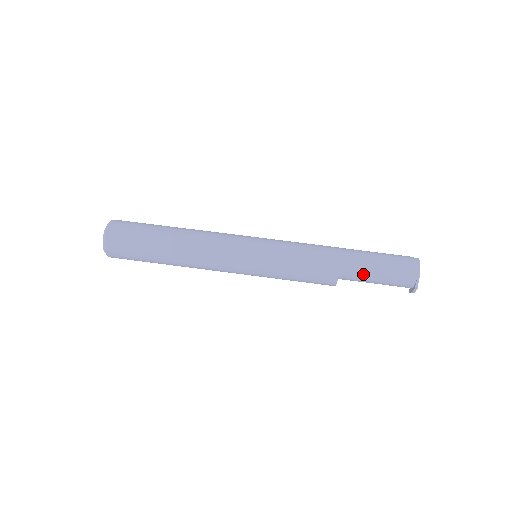
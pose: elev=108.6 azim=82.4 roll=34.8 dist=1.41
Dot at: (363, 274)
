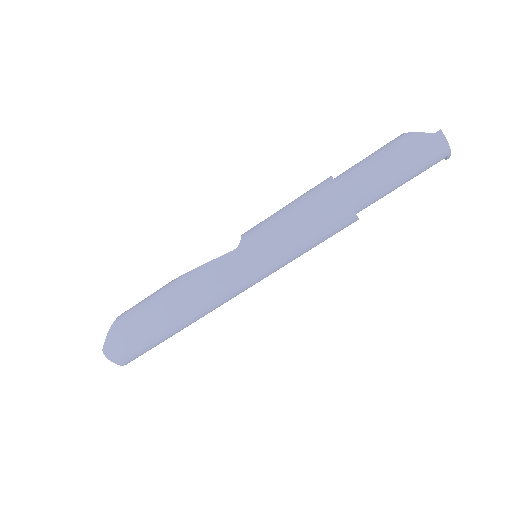
Dot at: occluded
